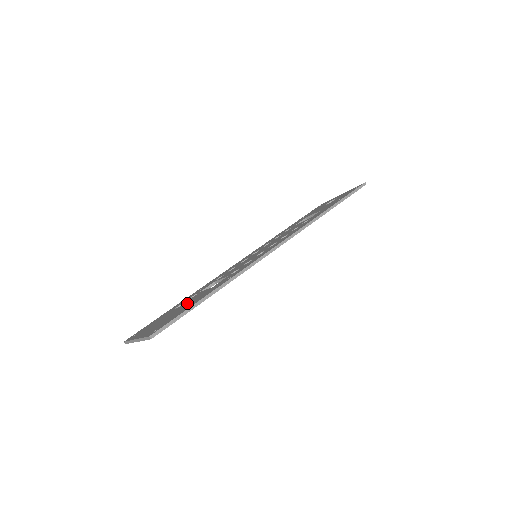
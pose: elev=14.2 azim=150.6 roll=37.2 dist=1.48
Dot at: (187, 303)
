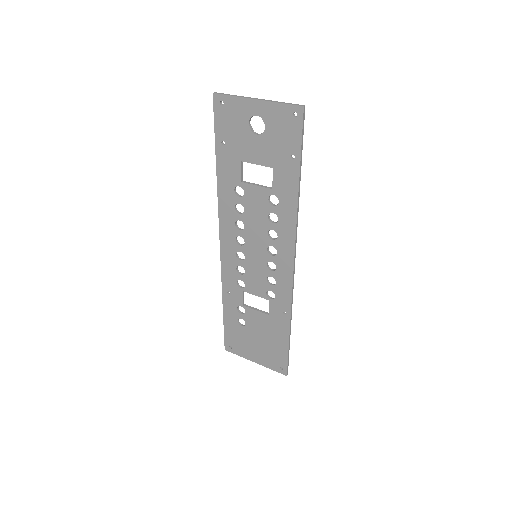
Dot at: (260, 330)
